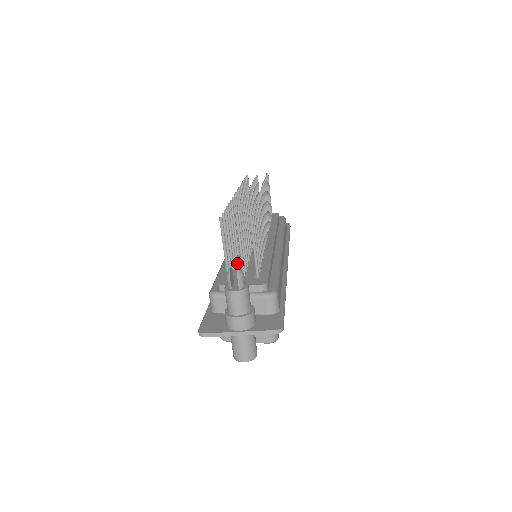
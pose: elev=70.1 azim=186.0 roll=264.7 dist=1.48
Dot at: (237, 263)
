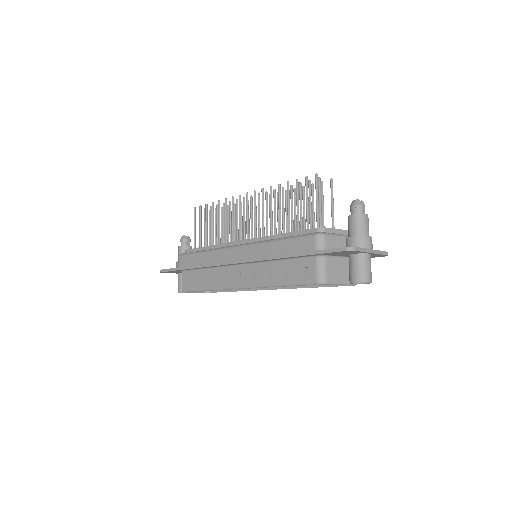
Dot at: occluded
